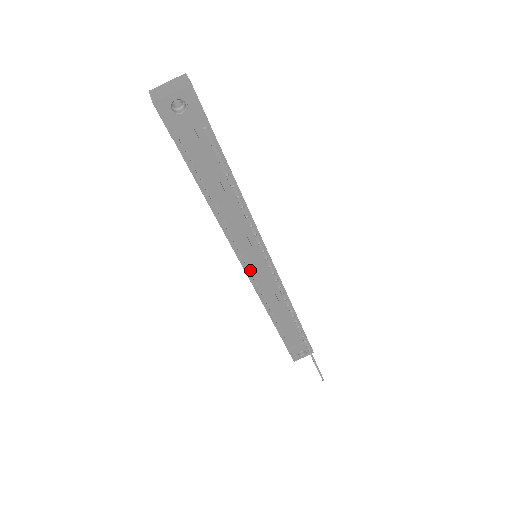
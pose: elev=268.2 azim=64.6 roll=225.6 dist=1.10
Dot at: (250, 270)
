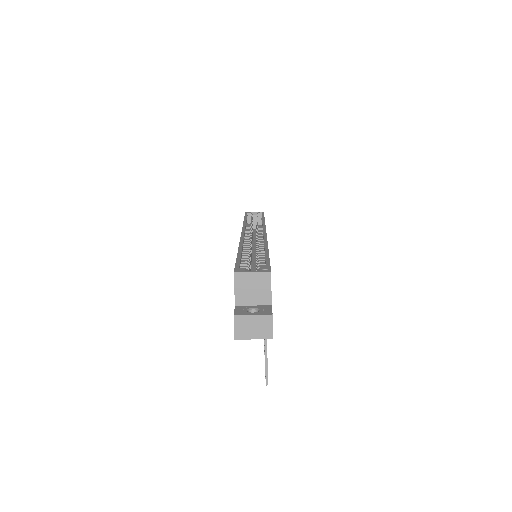
Dot at: occluded
